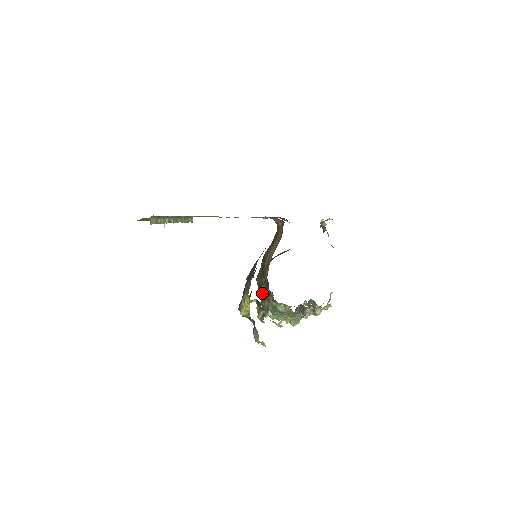
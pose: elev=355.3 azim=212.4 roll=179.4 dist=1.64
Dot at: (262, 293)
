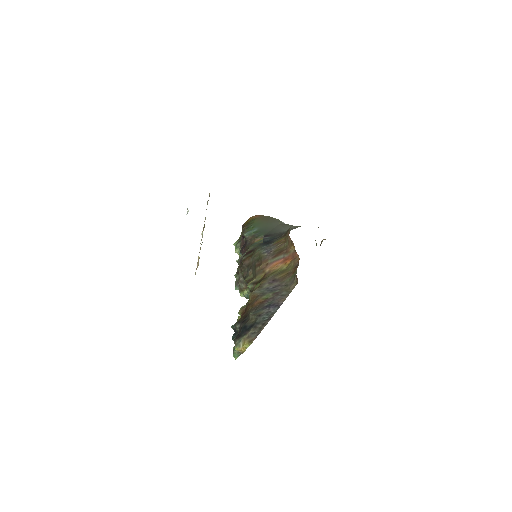
Dot at: (244, 281)
